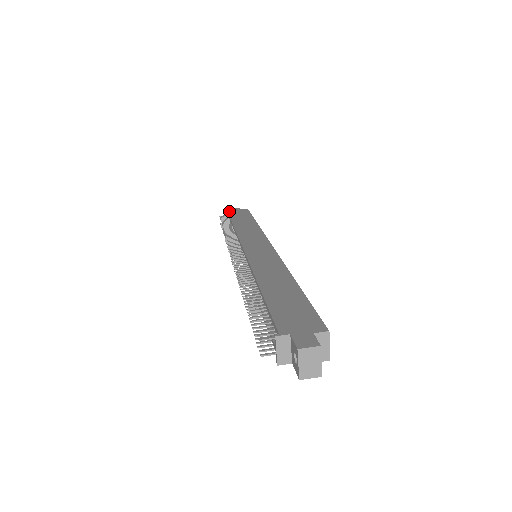
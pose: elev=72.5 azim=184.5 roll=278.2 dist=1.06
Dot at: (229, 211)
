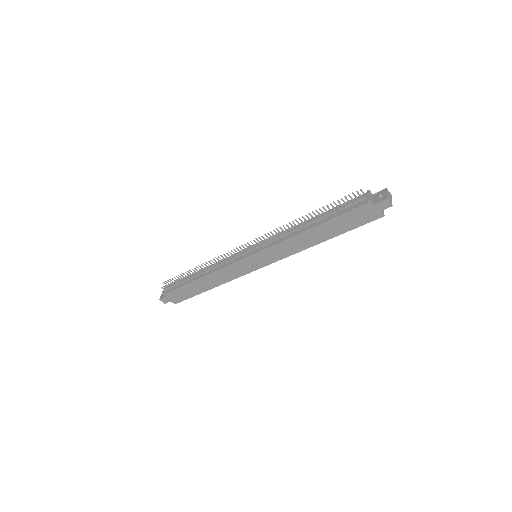
Dot at: occluded
